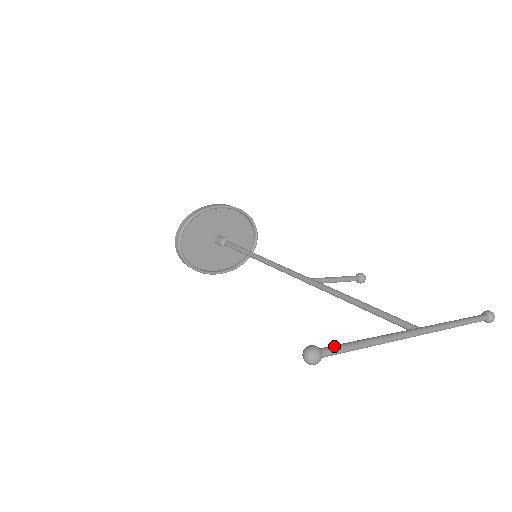
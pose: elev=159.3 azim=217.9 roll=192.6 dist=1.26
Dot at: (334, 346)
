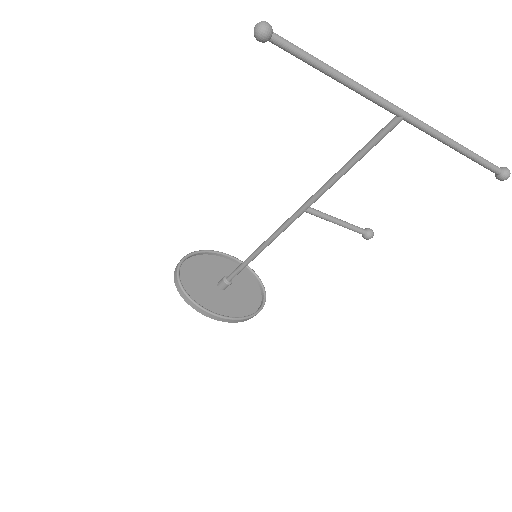
Dot at: (288, 44)
